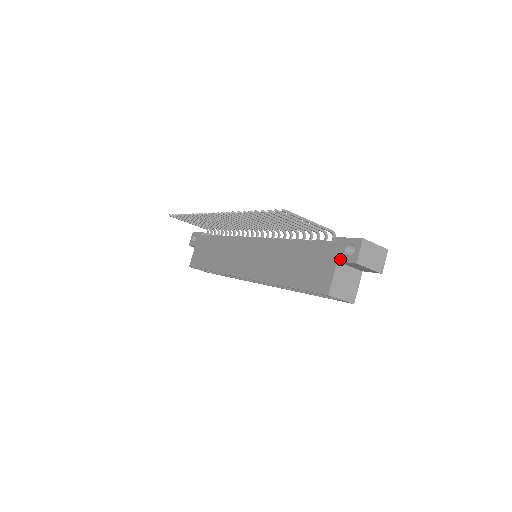
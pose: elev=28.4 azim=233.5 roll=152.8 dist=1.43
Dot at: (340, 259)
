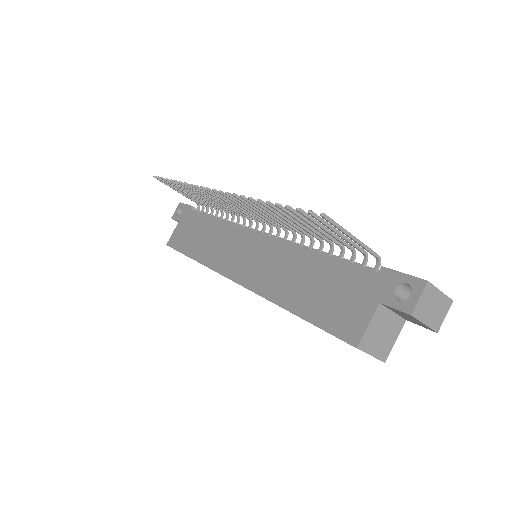
Dot at: (385, 300)
